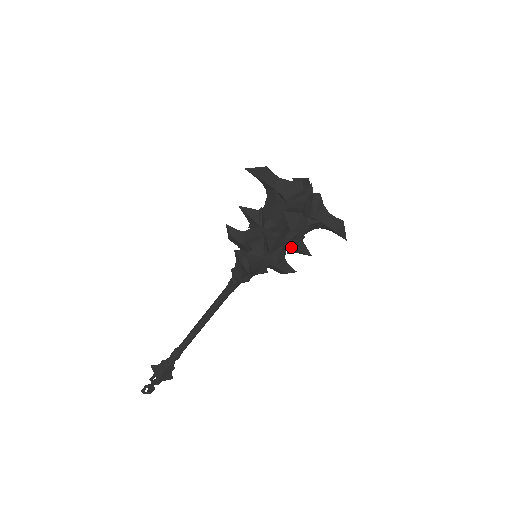
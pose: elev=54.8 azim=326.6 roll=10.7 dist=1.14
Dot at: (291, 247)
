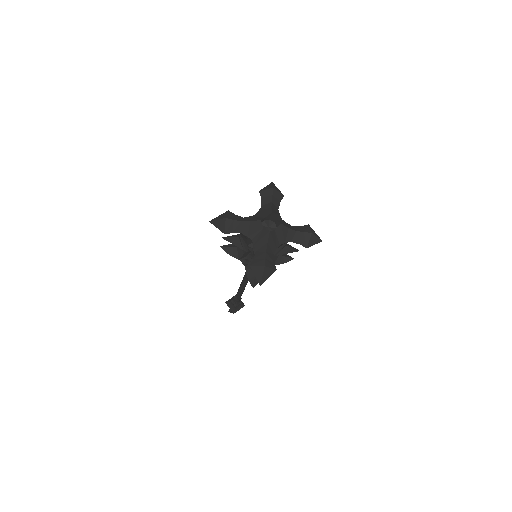
Dot at: (277, 255)
